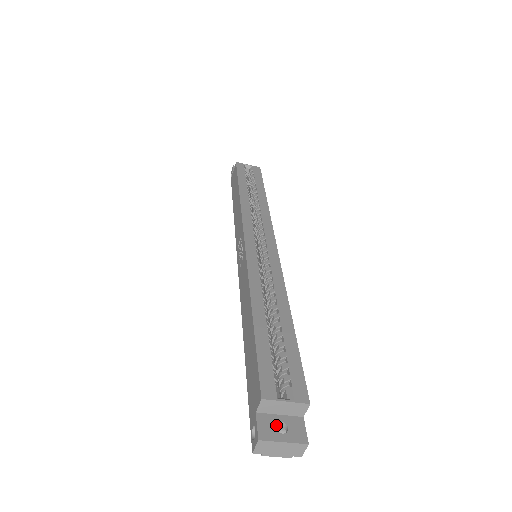
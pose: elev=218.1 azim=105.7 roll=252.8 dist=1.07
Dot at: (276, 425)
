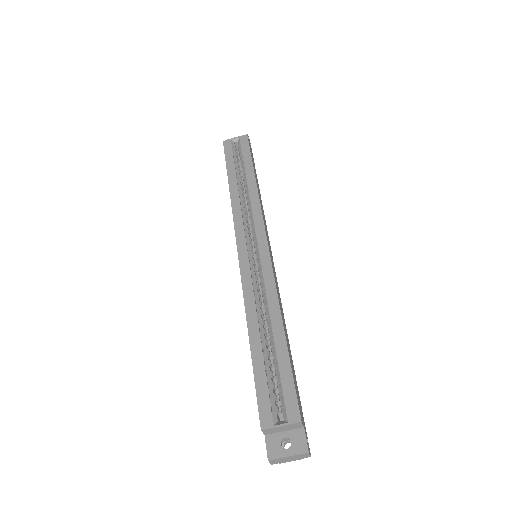
Dot at: (283, 440)
